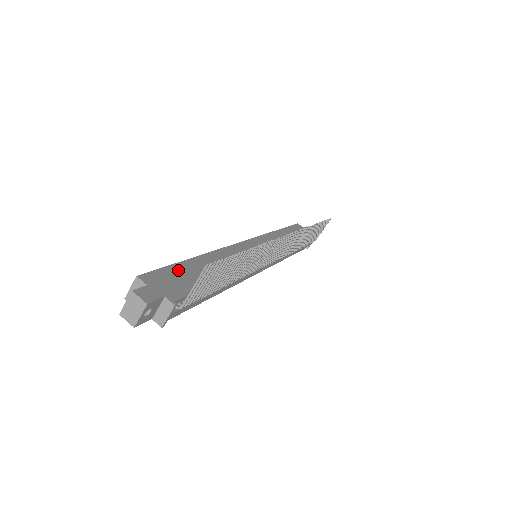
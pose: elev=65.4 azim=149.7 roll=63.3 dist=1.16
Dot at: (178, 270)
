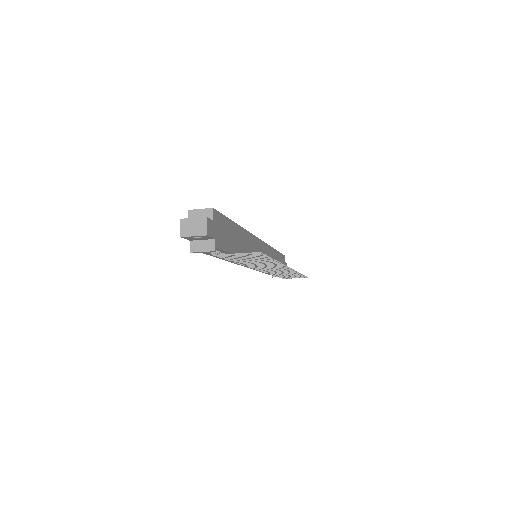
Dot at: (228, 226)
